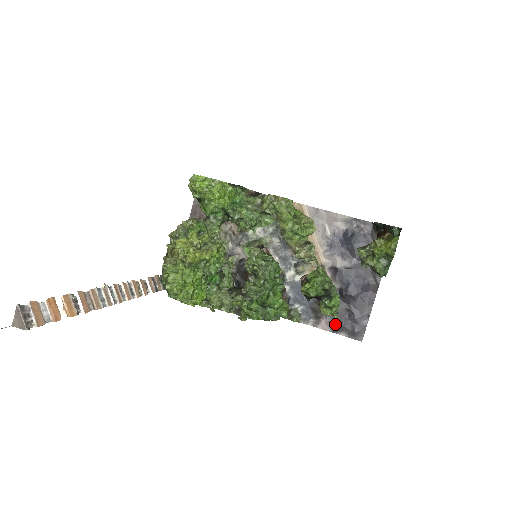
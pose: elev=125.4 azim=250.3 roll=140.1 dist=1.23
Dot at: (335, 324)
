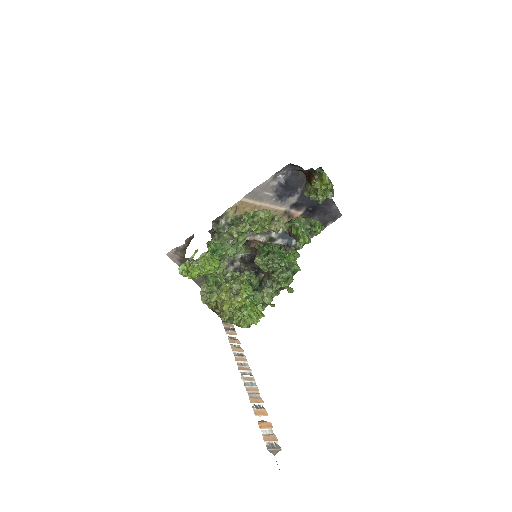
Dot at: occluded
